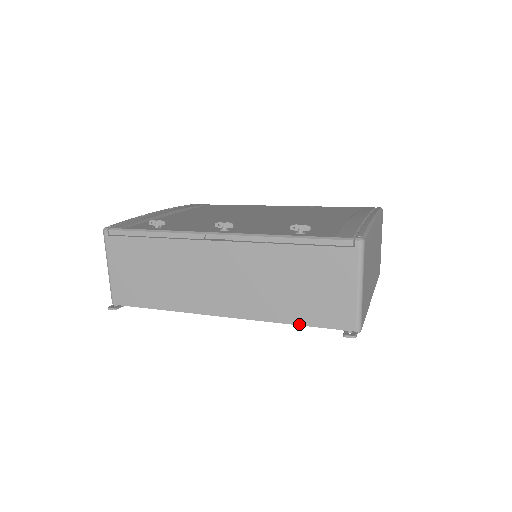
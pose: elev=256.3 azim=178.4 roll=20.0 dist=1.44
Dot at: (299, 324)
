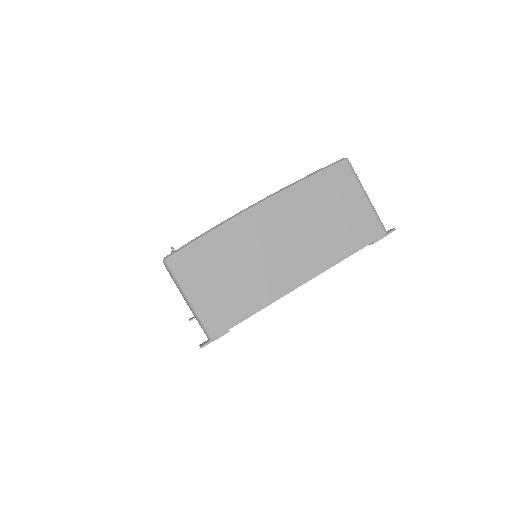
Dot at: occluded
